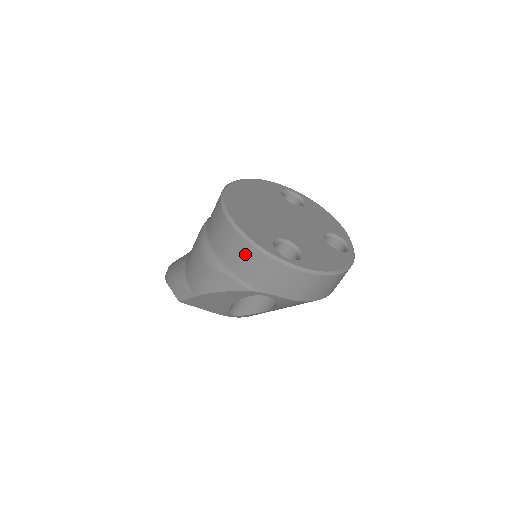
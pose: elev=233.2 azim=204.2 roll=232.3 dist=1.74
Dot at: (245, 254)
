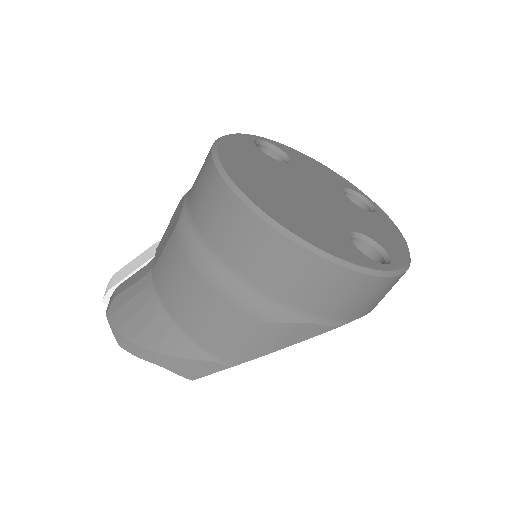
Dot at: (339, 286)
